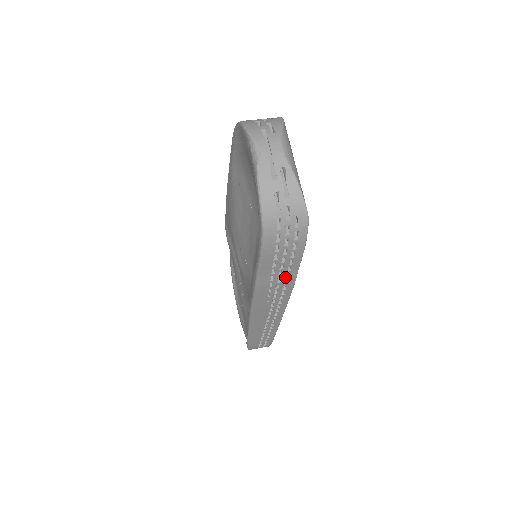
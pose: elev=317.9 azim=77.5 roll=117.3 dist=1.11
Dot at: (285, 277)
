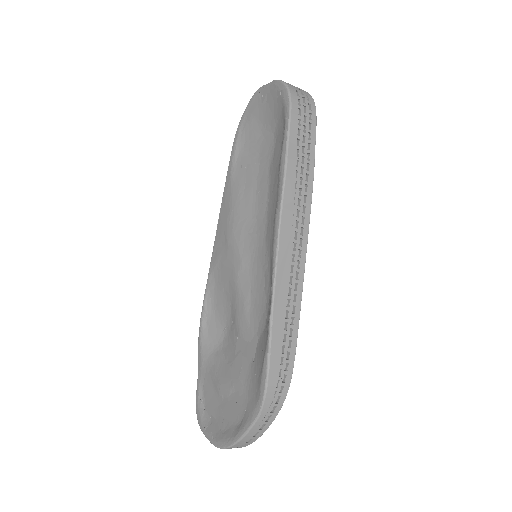
Dot at: (306, 158)
